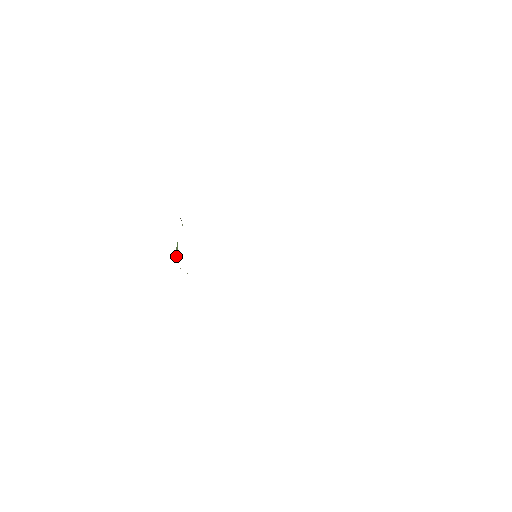
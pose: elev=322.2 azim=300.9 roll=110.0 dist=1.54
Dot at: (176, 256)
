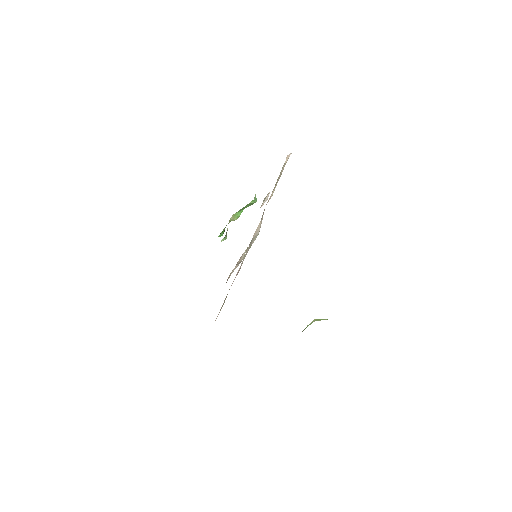
Dot at: (233, 219)
